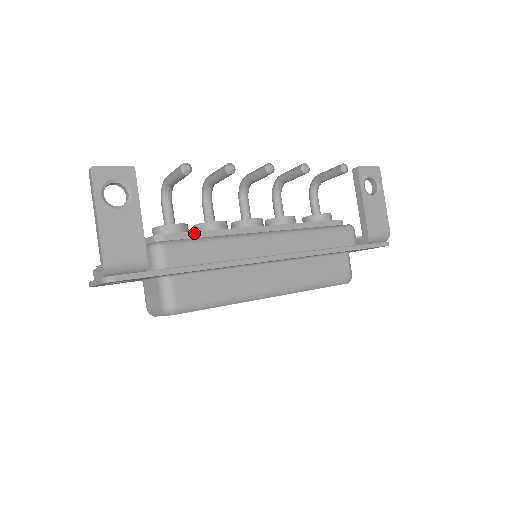
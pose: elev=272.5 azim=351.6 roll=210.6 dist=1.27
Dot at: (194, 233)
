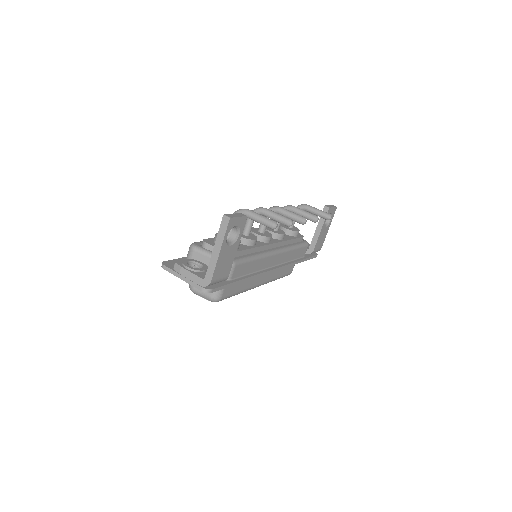
Dot at: (245, 251)
